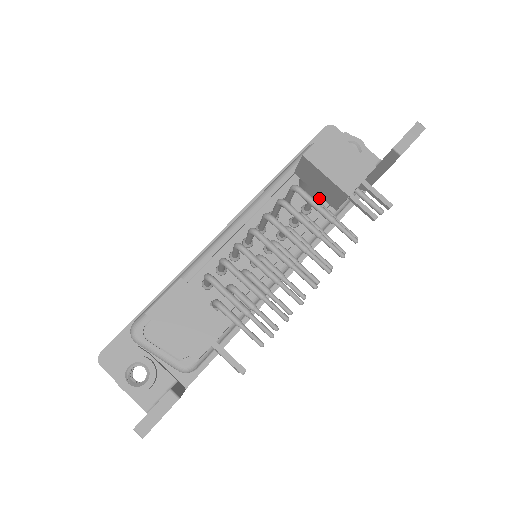
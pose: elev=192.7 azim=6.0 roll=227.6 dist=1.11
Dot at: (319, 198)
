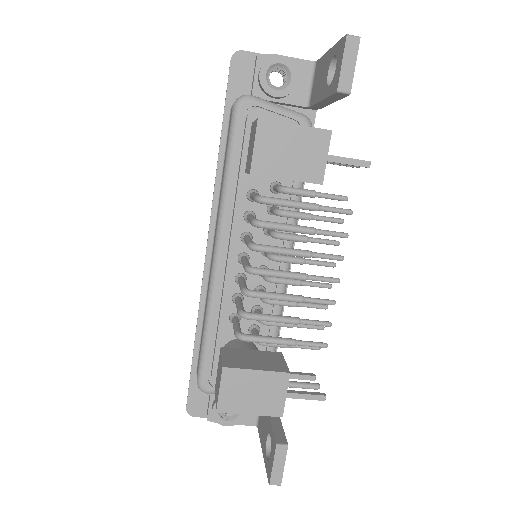
Dot at: occluded
